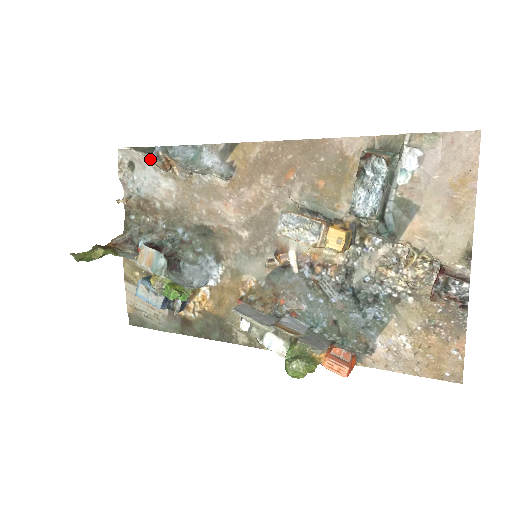
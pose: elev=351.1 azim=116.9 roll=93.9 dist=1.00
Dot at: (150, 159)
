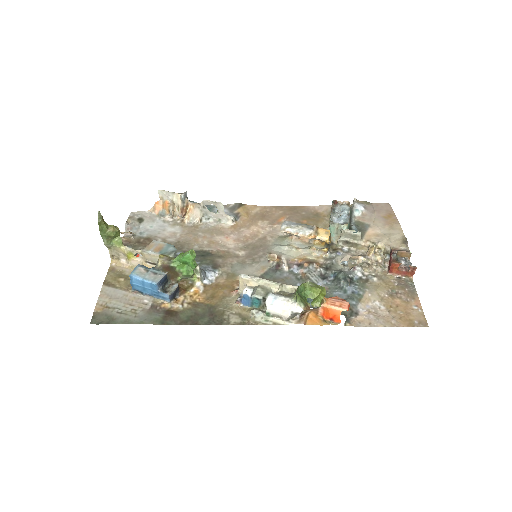
Dot at: (177, 199)
